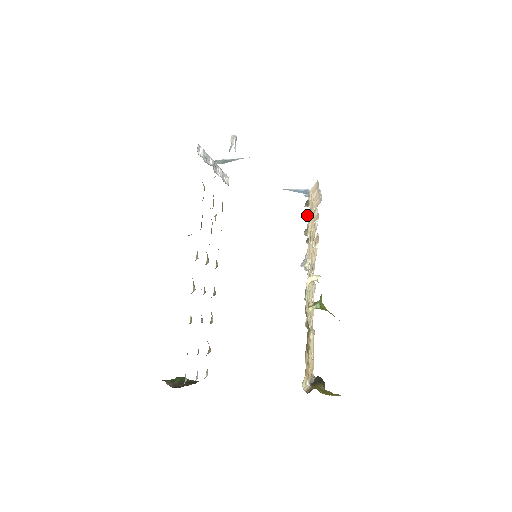
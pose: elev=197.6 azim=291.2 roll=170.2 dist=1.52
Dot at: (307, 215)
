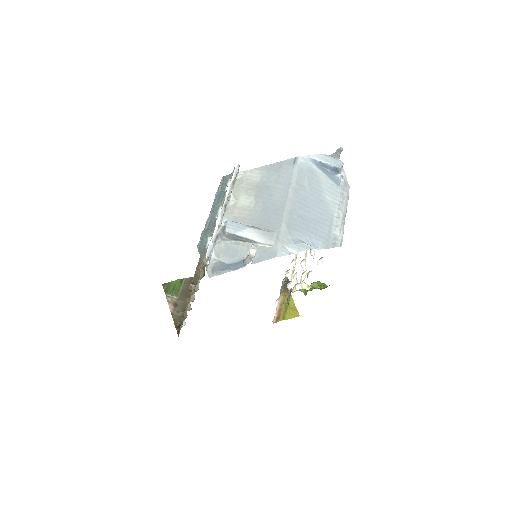
Dot at: occluded
